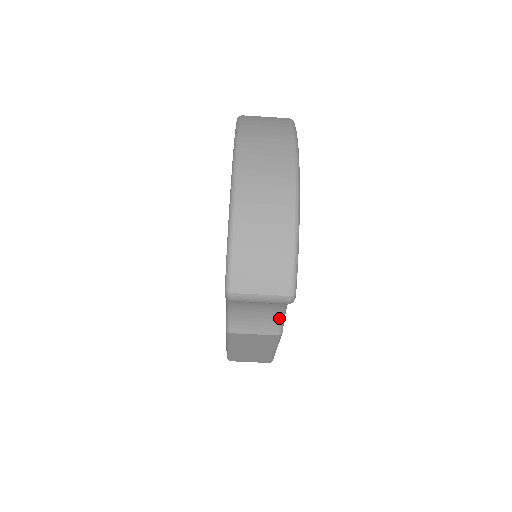
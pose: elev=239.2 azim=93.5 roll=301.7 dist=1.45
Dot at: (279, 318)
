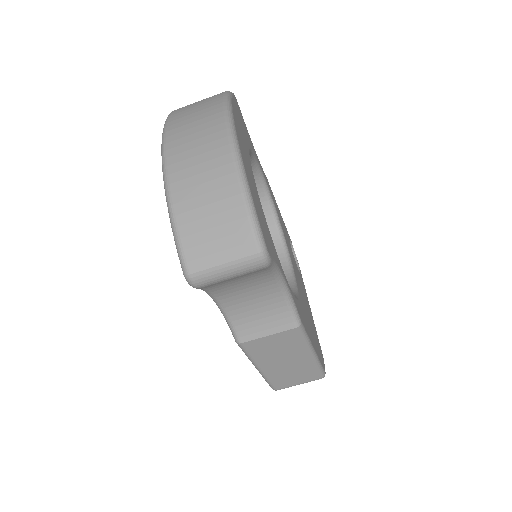
Dot at: (286, 304)
